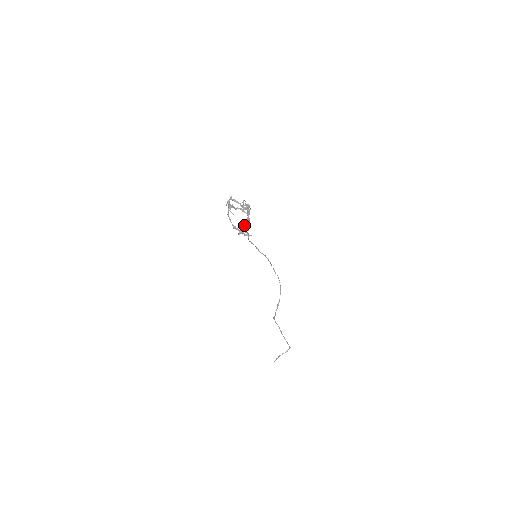
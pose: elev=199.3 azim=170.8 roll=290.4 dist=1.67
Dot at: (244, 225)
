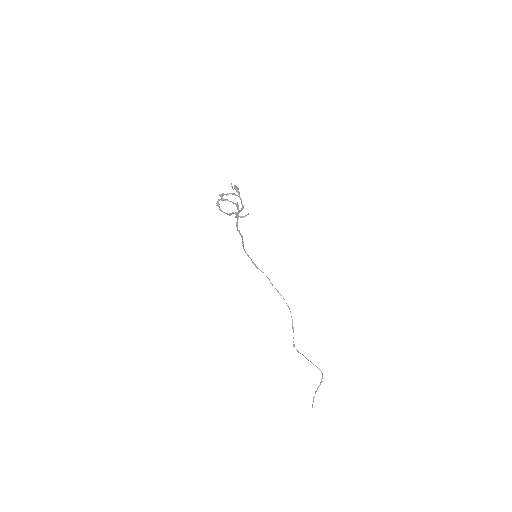
Dot at: (237, 224)
